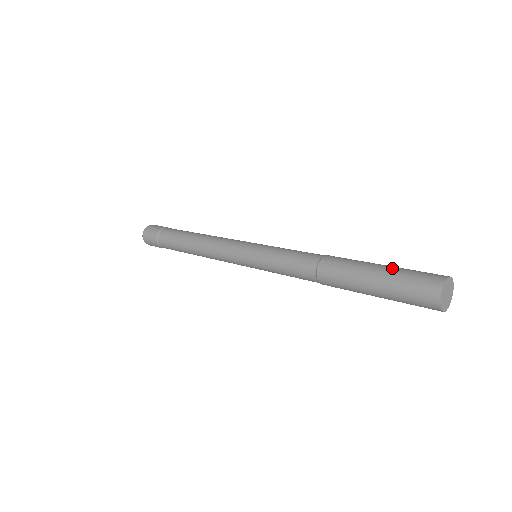
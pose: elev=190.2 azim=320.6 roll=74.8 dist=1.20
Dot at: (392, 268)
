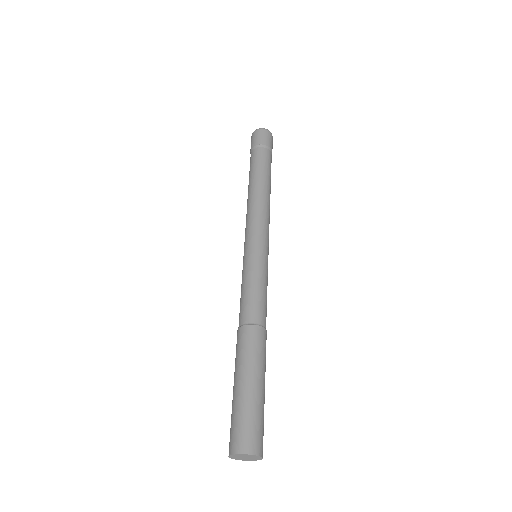
Dot at: (238, 398)
